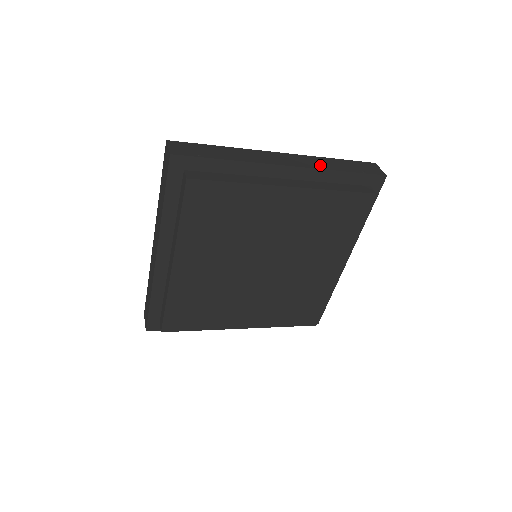
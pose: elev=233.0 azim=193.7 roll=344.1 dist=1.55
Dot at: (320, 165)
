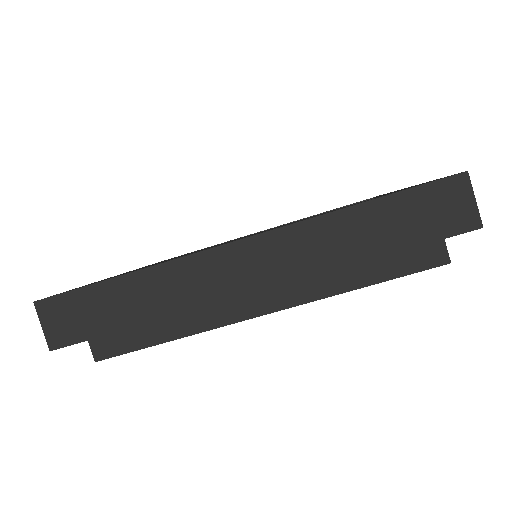
Dot at: occluded
